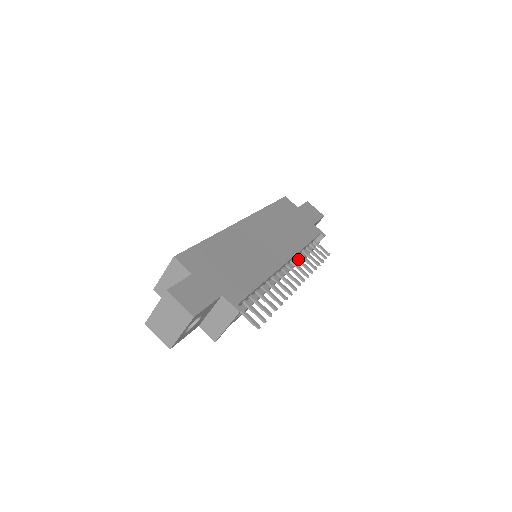
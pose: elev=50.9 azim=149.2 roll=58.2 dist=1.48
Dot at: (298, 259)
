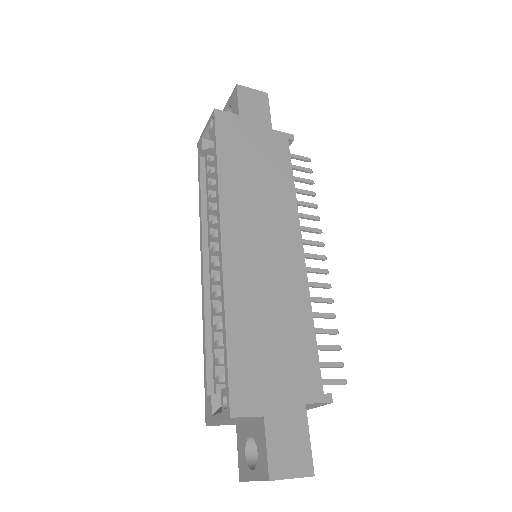
Dot at: occluded
